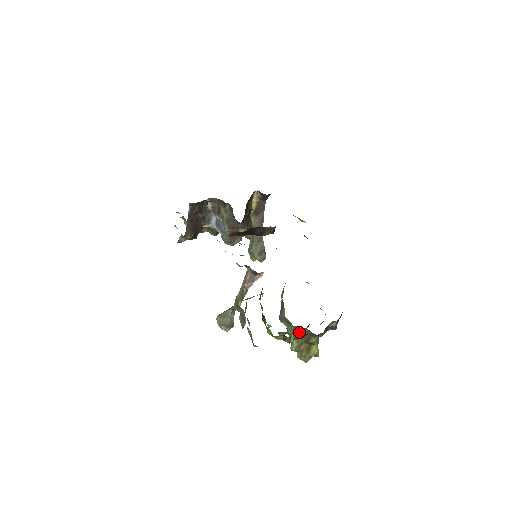
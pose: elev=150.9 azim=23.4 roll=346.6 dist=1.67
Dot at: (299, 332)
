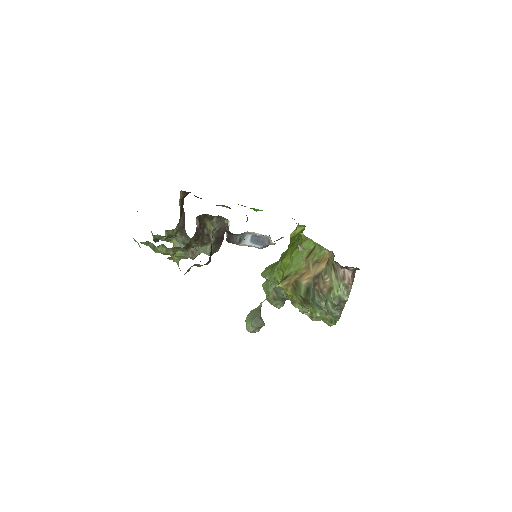
Dot at: occluded
